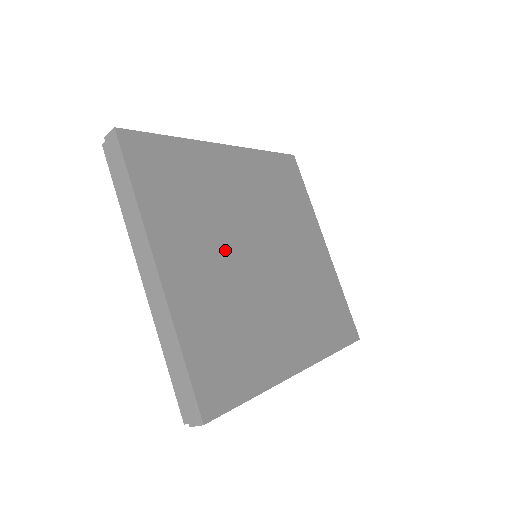
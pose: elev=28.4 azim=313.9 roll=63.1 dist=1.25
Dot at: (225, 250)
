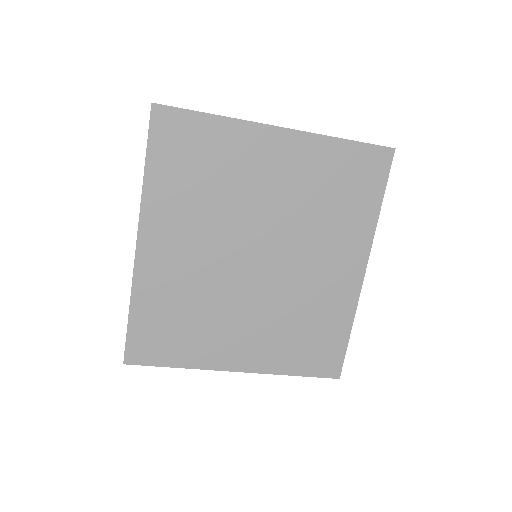
Dot at: (241, 302)
